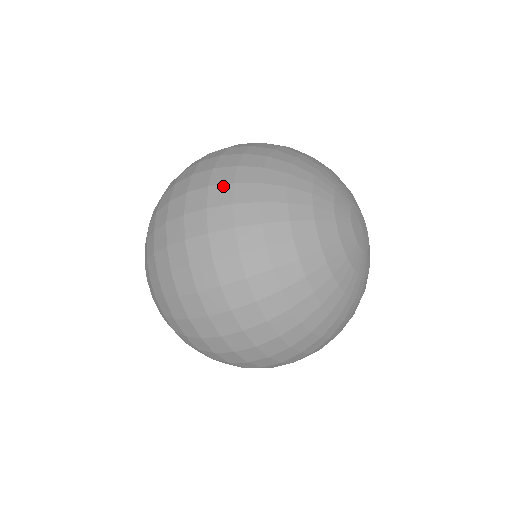
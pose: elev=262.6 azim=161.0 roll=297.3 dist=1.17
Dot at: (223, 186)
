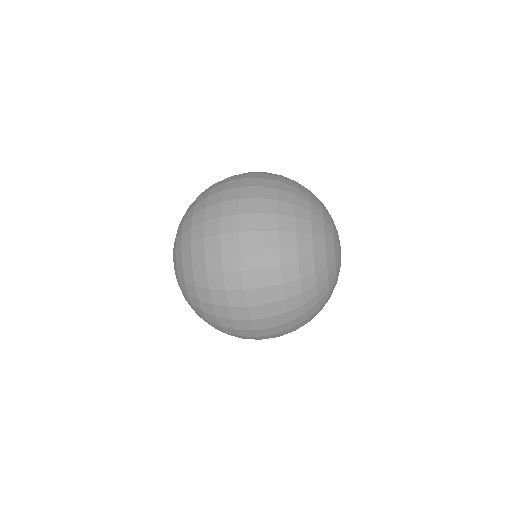
Dot at: (270, 215)
